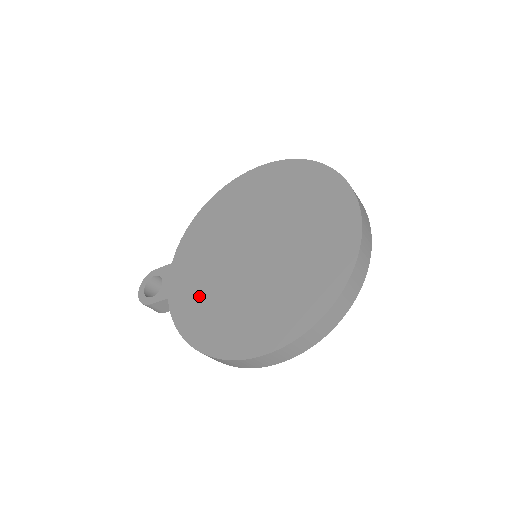
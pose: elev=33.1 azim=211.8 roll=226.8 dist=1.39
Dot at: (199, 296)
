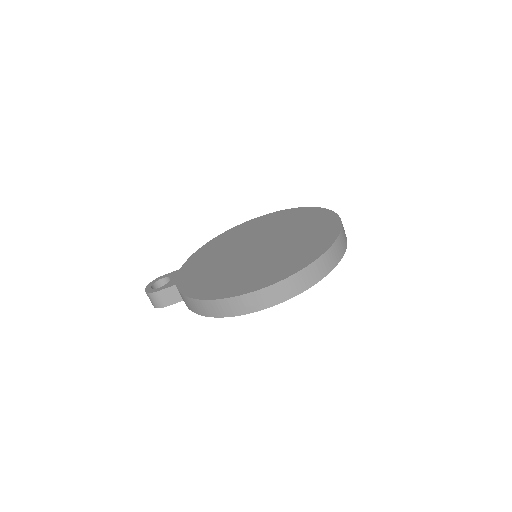
Dot at: (207, 276)
